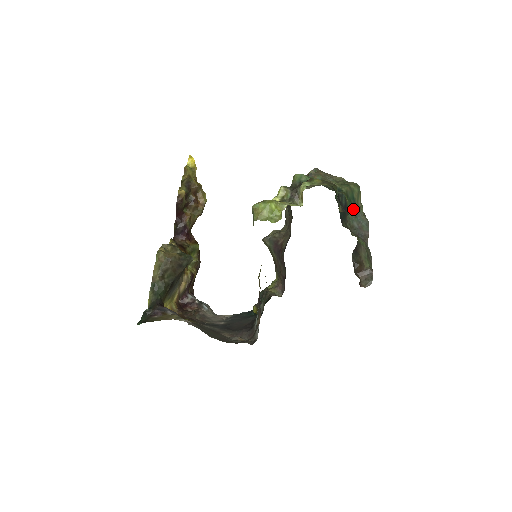
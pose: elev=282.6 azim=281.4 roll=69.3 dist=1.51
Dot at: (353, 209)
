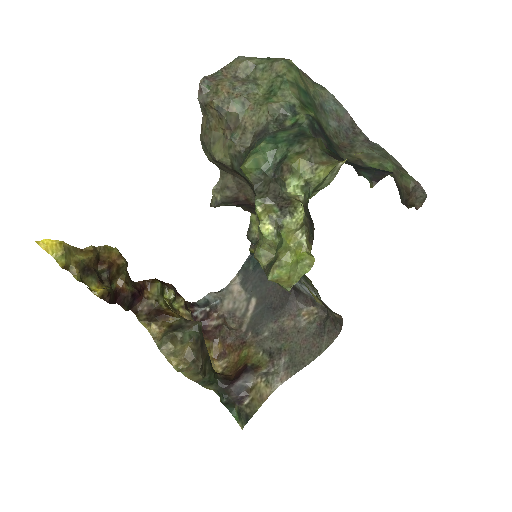
Dot at: (316, 108)
